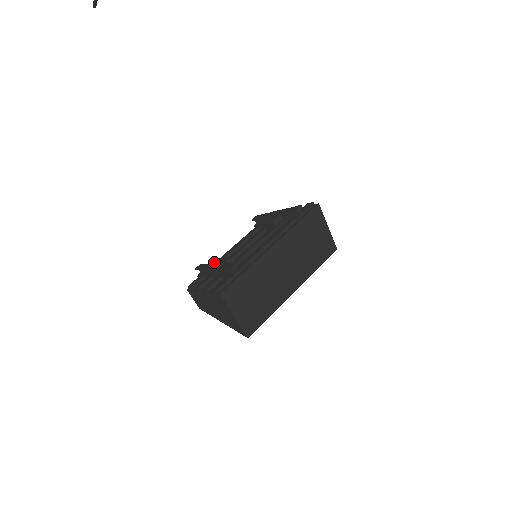
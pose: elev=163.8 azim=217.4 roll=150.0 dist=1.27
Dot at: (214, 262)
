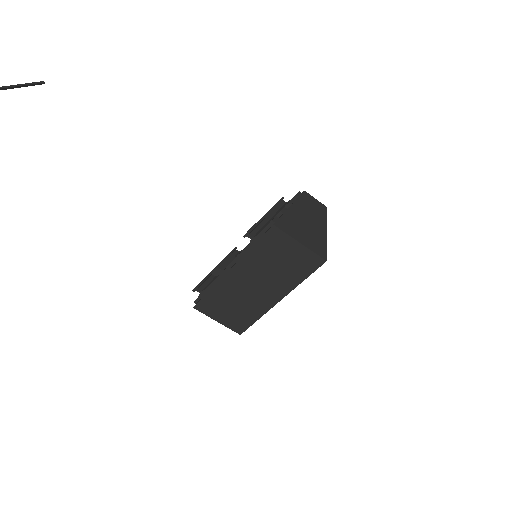
Dot at: occluded
